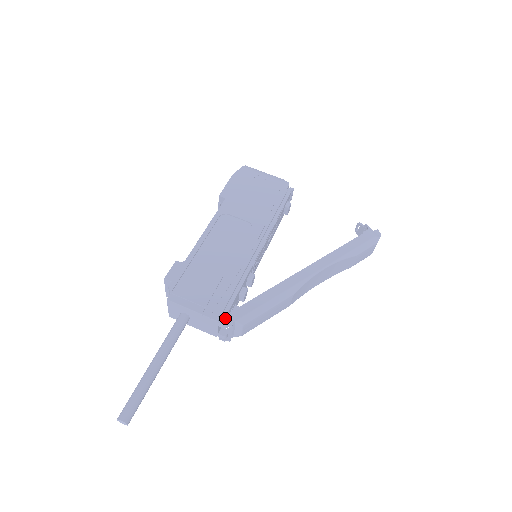
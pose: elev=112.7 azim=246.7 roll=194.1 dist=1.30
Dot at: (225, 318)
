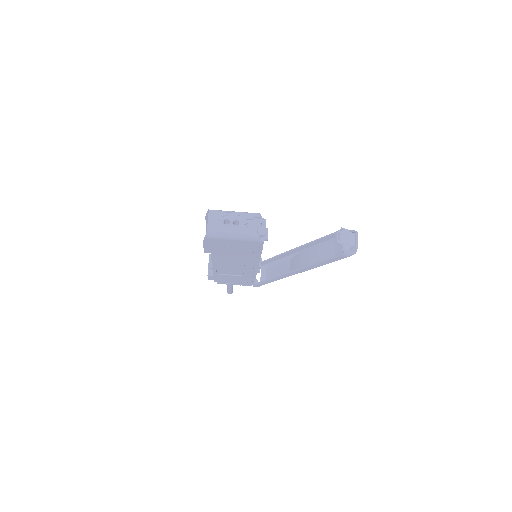
Dot at: (255, 286)
